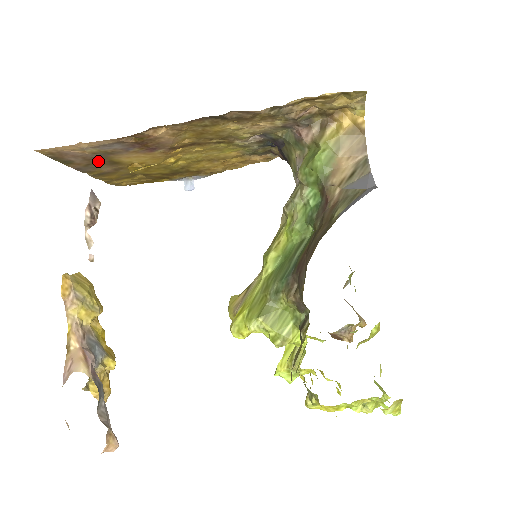
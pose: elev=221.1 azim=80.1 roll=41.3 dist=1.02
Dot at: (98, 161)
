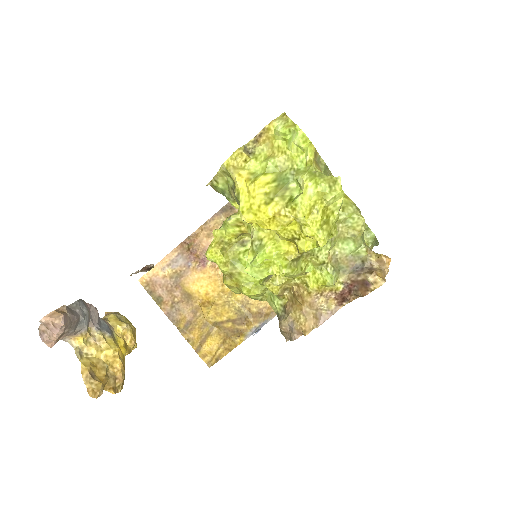
Dot at: (177, 295)
